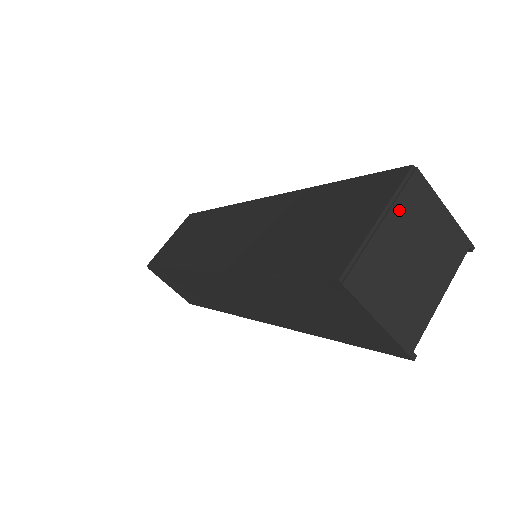
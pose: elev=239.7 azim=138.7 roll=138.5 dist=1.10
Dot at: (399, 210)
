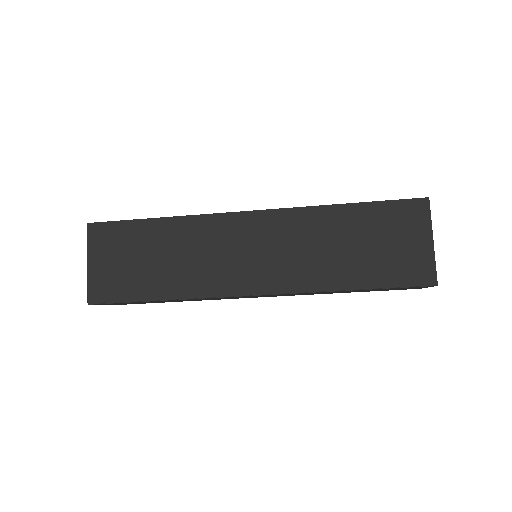
Dot at: occluded
